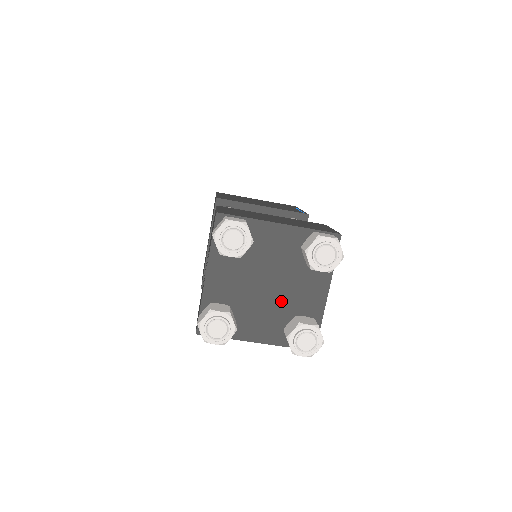
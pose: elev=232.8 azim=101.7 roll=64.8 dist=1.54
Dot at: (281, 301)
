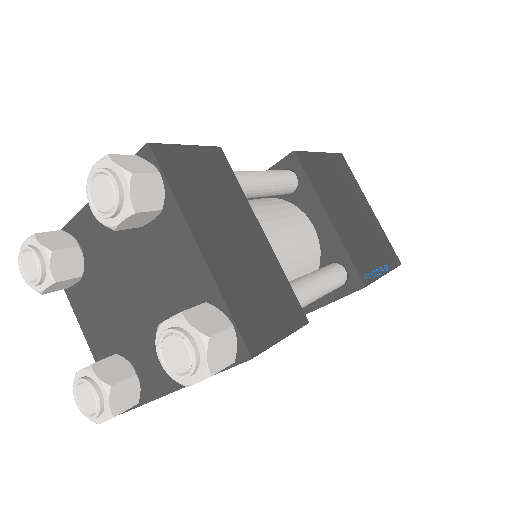
Dot at: (158, 305)
